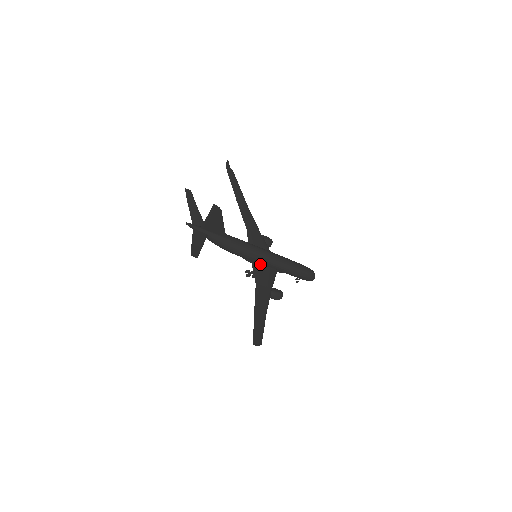
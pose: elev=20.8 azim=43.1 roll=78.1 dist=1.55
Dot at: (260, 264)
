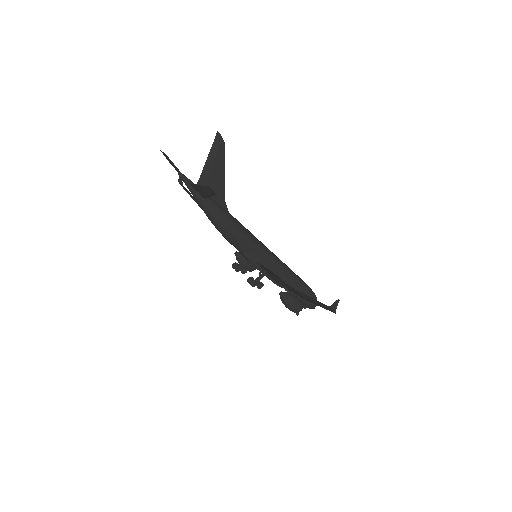
Dot at: (264, 265)
